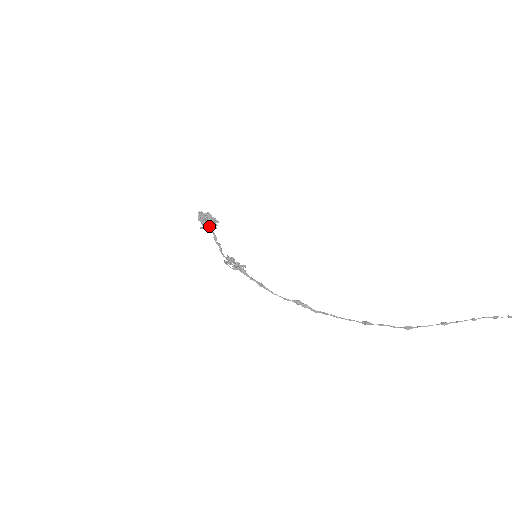
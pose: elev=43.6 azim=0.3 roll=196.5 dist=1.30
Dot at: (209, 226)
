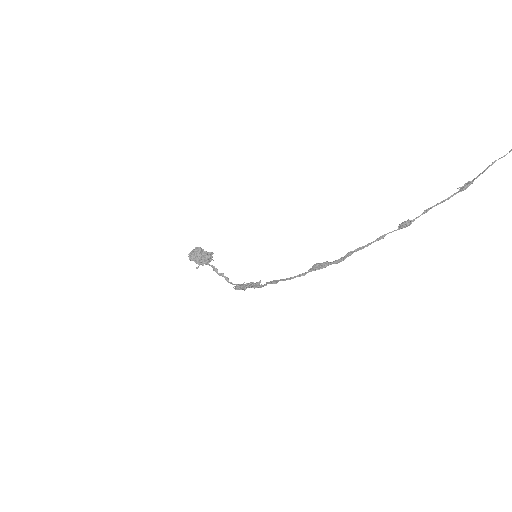
Dot at: (204, 261)
